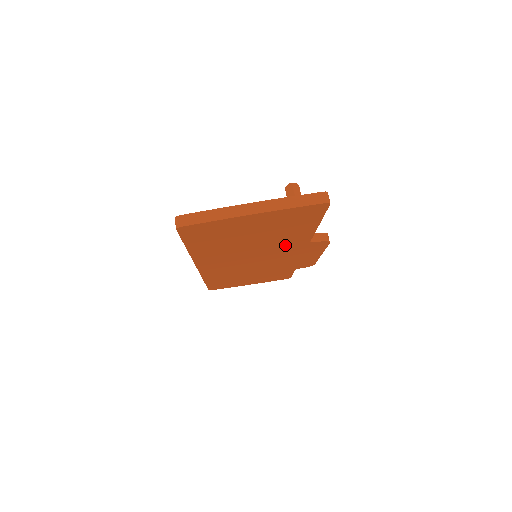
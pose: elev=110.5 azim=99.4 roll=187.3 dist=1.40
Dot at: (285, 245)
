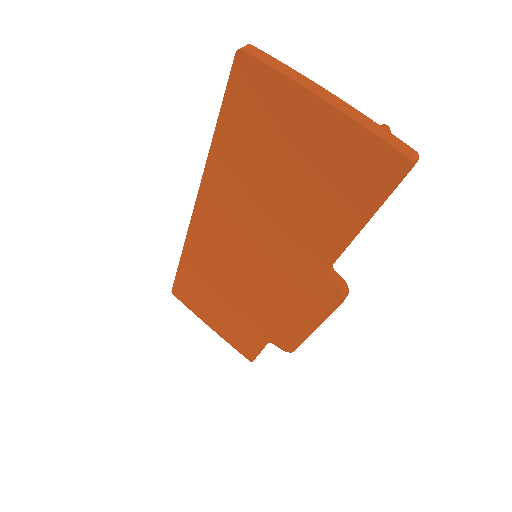
Dot at: (300, 249)
